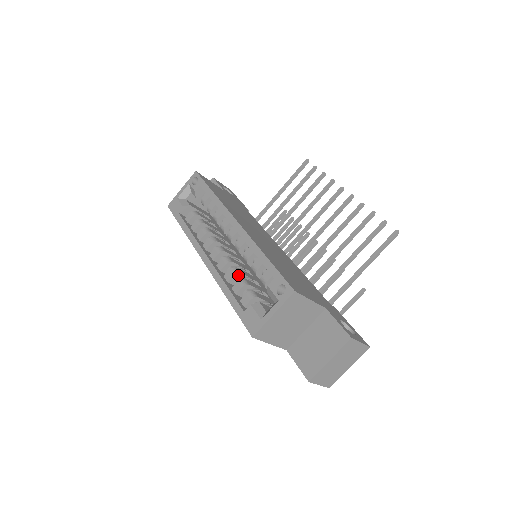
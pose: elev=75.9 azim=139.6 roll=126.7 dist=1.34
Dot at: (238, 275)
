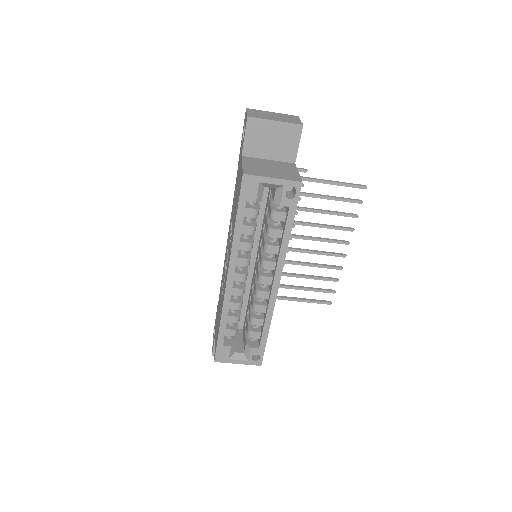
Dot at: (239, 307)
